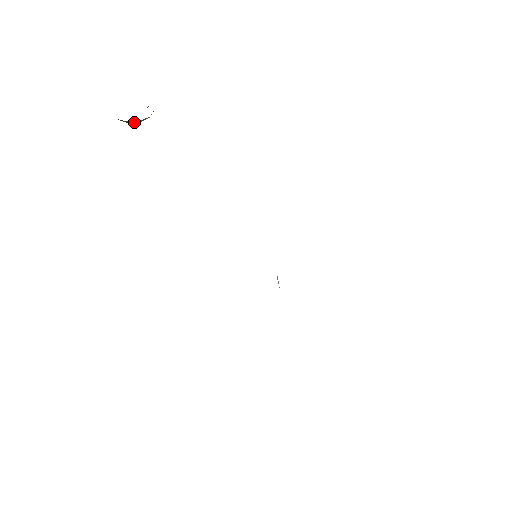
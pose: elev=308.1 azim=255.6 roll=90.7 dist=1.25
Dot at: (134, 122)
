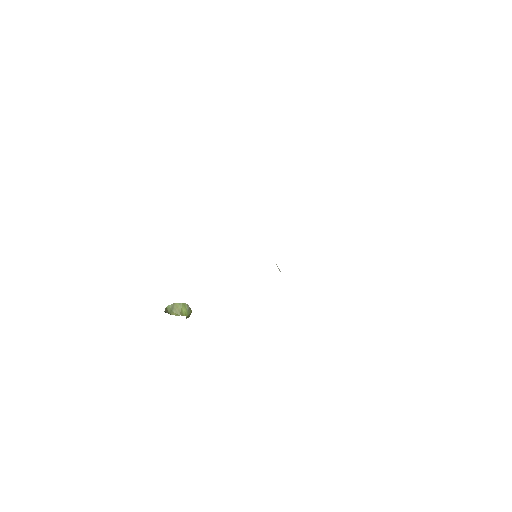
Dot at: (177, 312)
